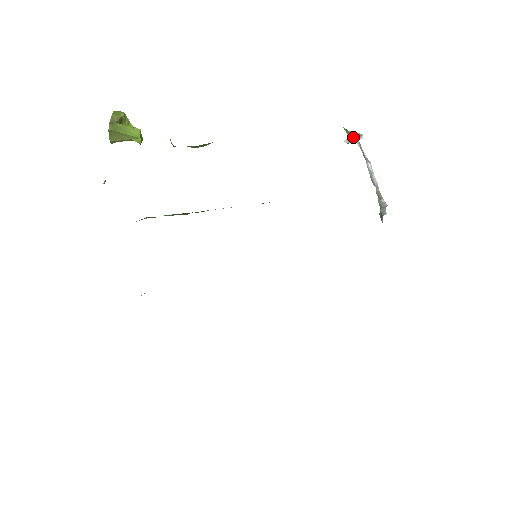
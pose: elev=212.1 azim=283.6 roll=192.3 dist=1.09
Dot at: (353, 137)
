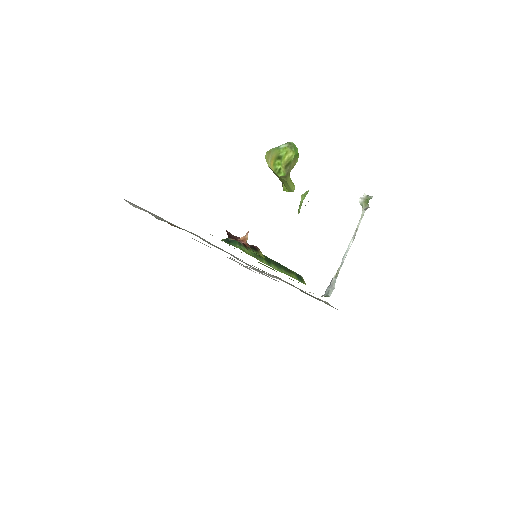
Dot at: (365, 207)
